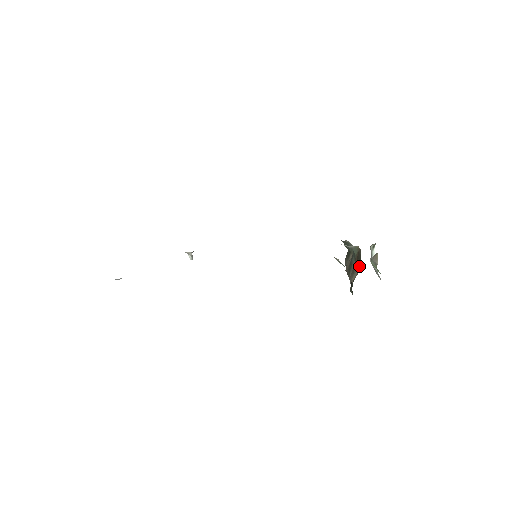
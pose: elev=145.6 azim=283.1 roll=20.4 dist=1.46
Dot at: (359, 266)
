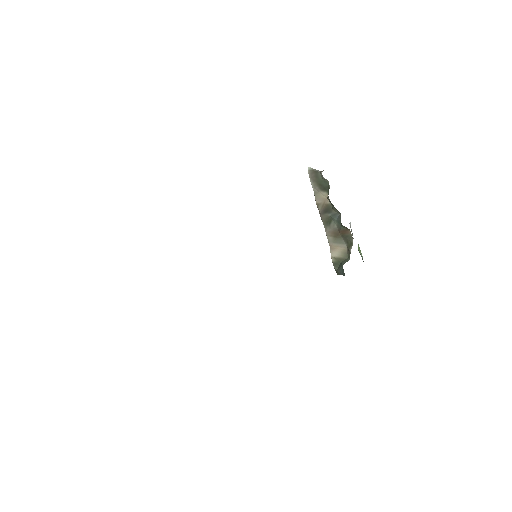
Dot at: (345, 244)
